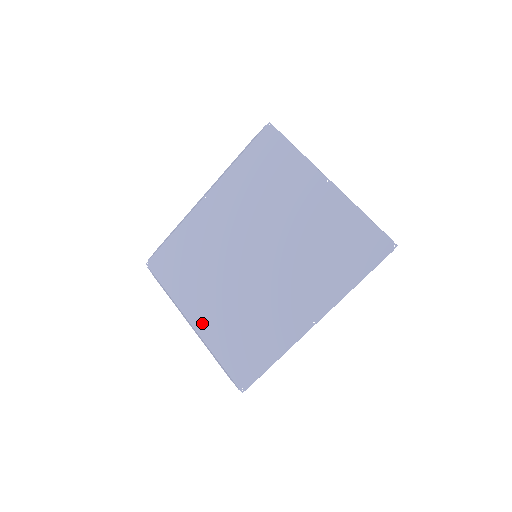
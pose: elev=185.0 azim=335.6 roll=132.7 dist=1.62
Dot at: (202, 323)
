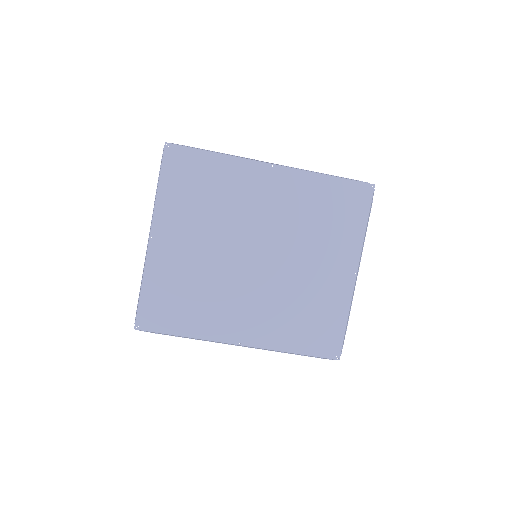
Dot at: (160, 248)
